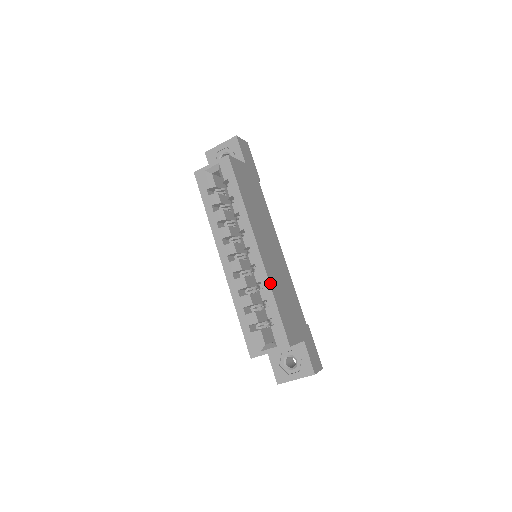
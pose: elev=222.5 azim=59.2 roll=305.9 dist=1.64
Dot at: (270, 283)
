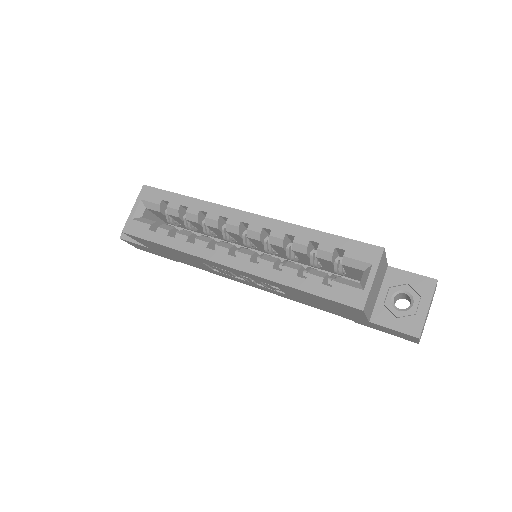
Dot at: (296, 226)
